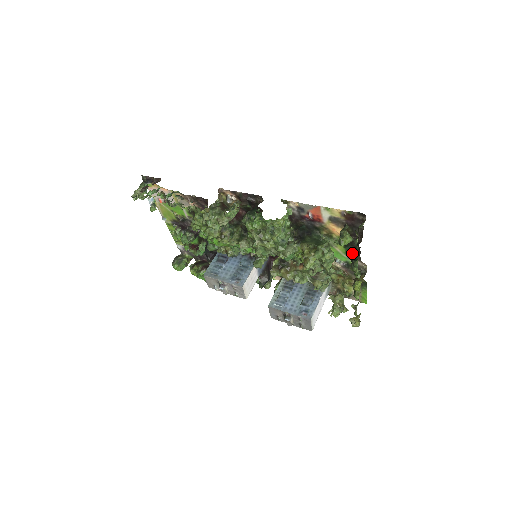
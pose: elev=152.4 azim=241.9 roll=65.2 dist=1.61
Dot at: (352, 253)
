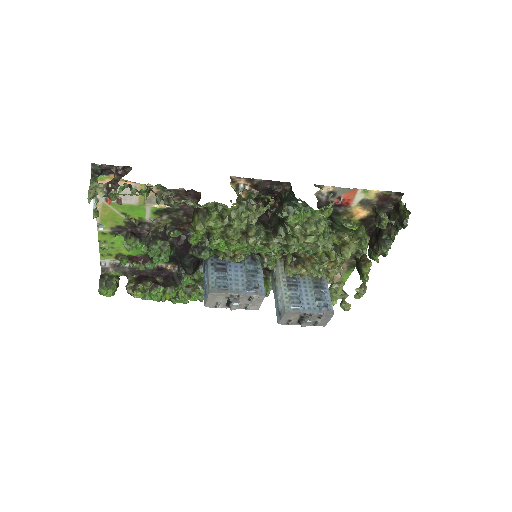
Dot at: (383, 235)
